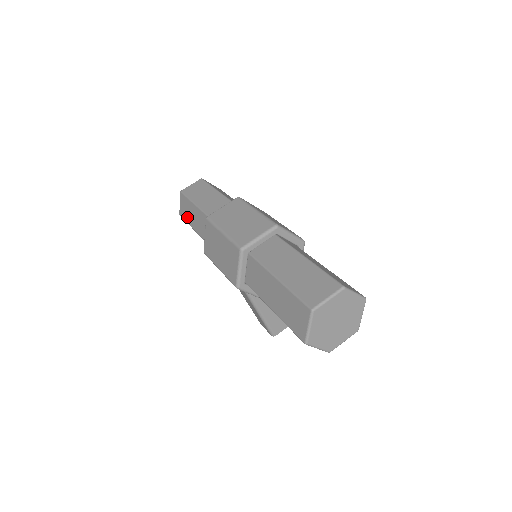
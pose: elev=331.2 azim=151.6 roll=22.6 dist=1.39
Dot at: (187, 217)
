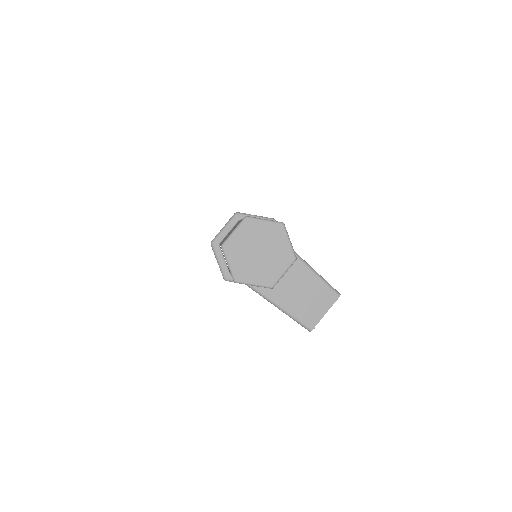
Dot at: occluded
